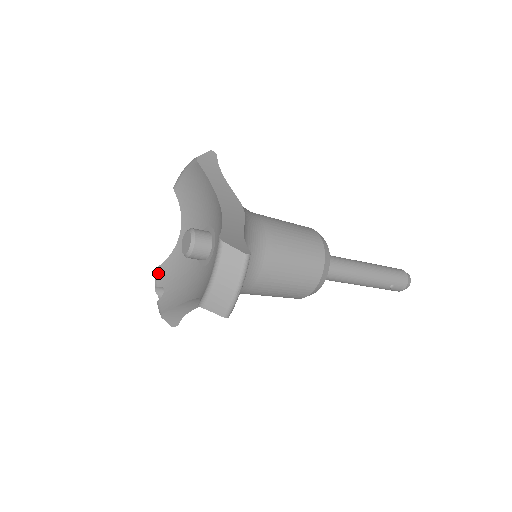
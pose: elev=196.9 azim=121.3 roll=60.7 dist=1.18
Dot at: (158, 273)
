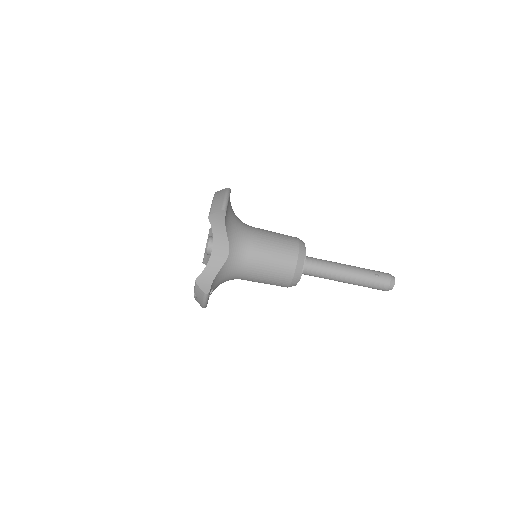
Dot at: occluded
